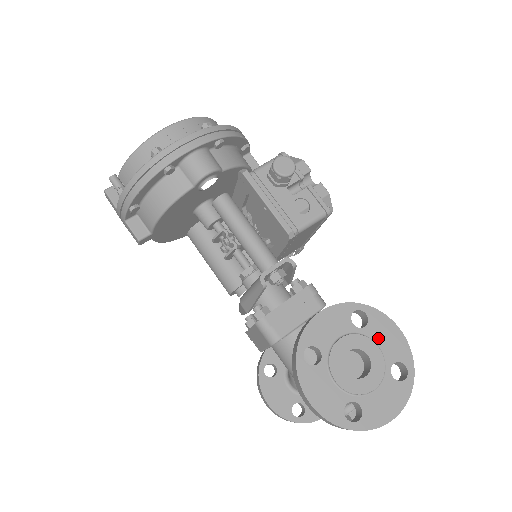
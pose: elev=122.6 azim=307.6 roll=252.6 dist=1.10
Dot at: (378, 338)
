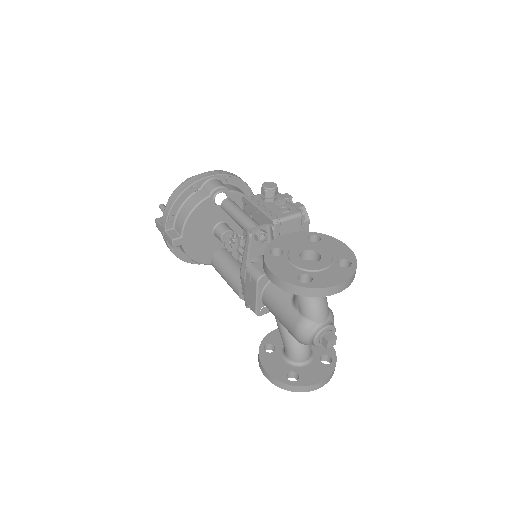
Dot at: (328, 247)
